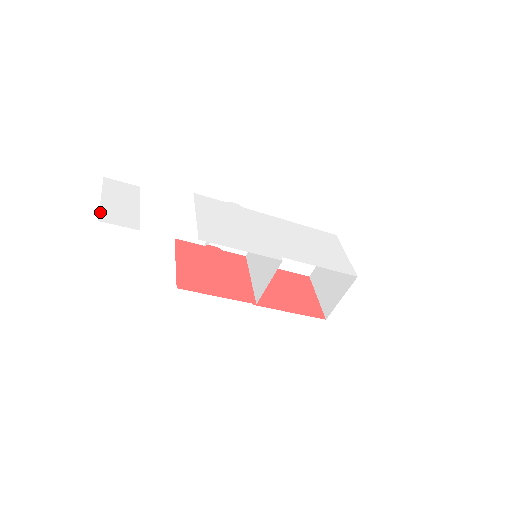
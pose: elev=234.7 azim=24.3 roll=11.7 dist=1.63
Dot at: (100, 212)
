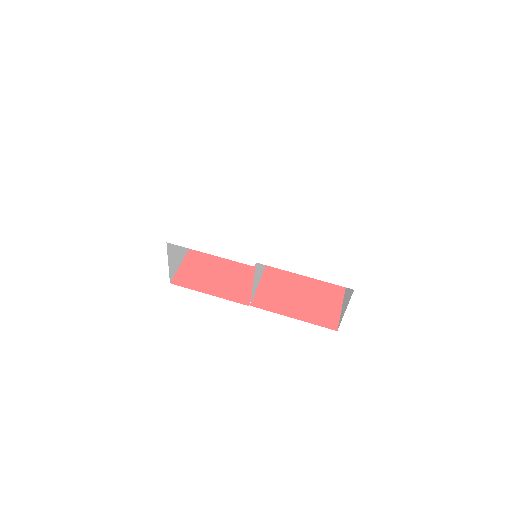
Dot at: (85, 217)
